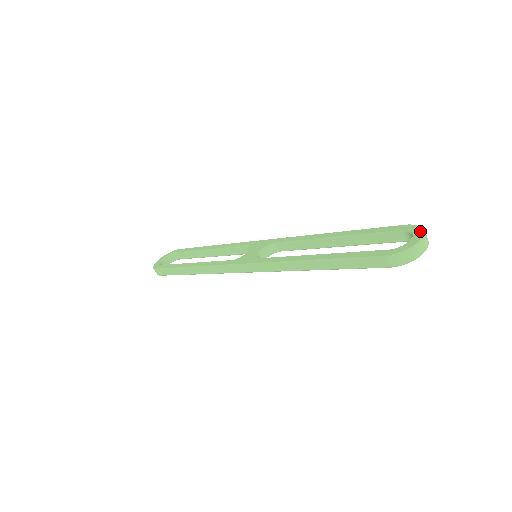
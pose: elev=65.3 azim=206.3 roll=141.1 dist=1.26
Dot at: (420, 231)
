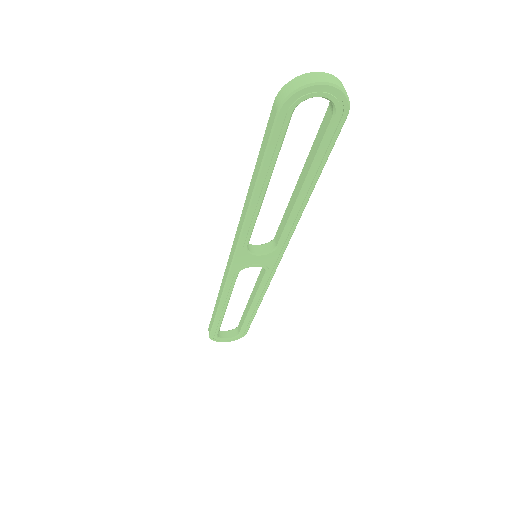
Dot at: occluded
